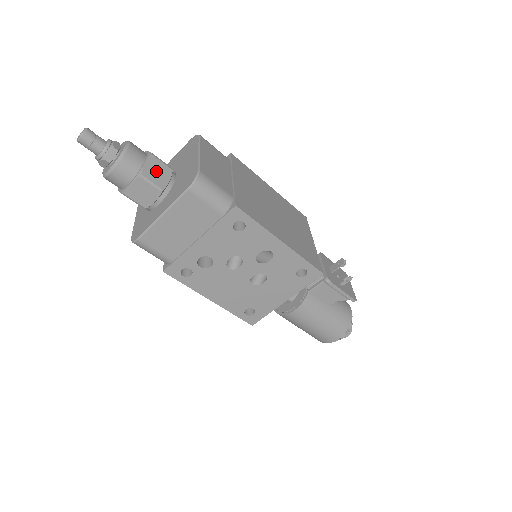
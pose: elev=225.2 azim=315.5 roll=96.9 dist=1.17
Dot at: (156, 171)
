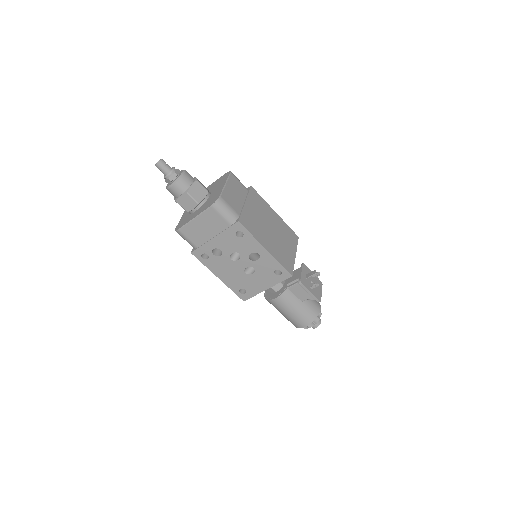
Dot at: (197, 191)
